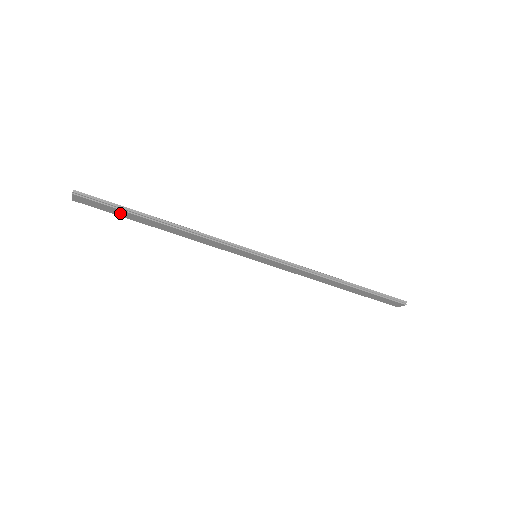
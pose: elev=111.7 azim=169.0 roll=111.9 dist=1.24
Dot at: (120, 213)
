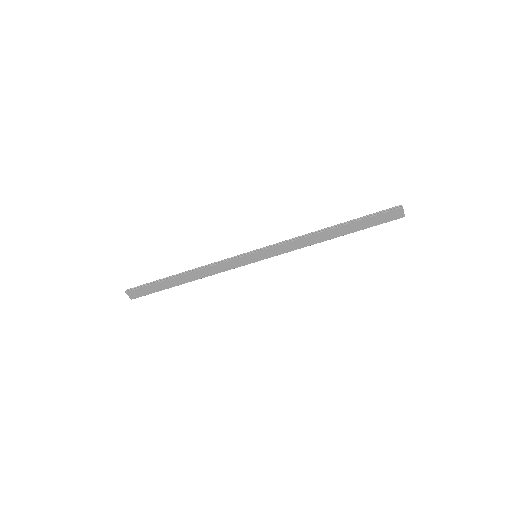
Dot at: (158, 287)
